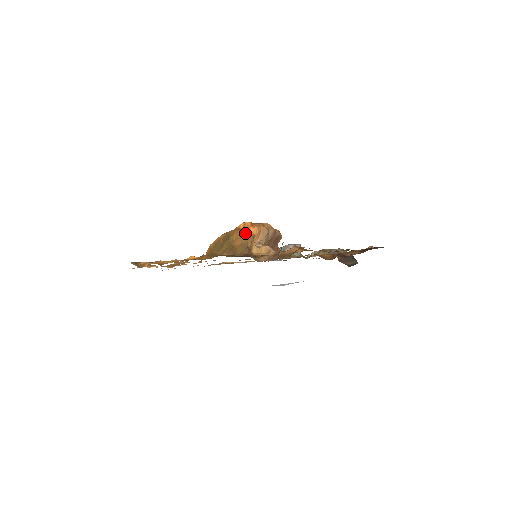
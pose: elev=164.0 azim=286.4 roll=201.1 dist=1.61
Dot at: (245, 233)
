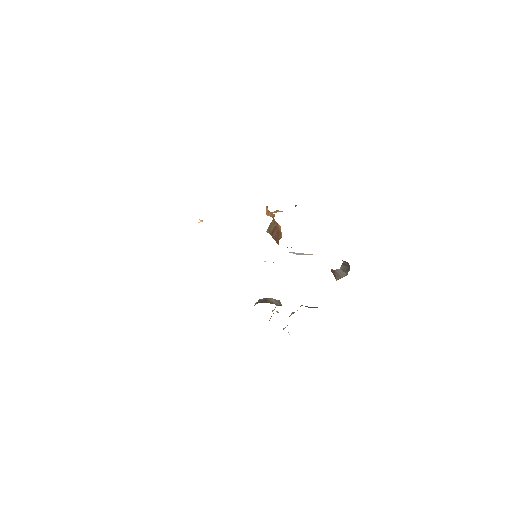
Dot at: occluded
